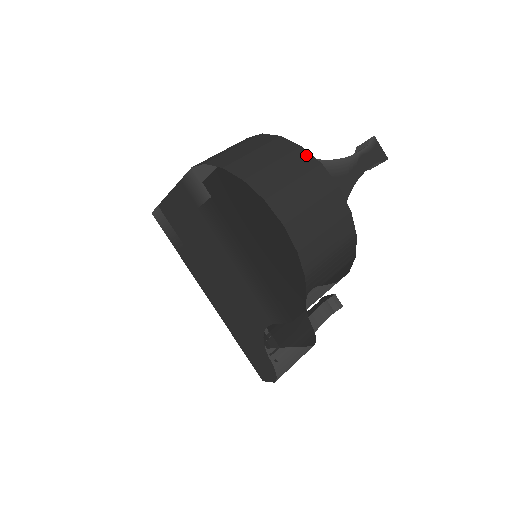
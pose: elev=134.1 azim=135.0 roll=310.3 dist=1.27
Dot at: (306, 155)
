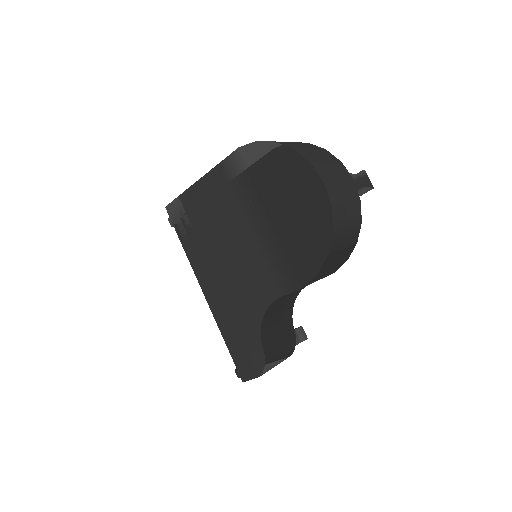
Dot at: (330, 154)
